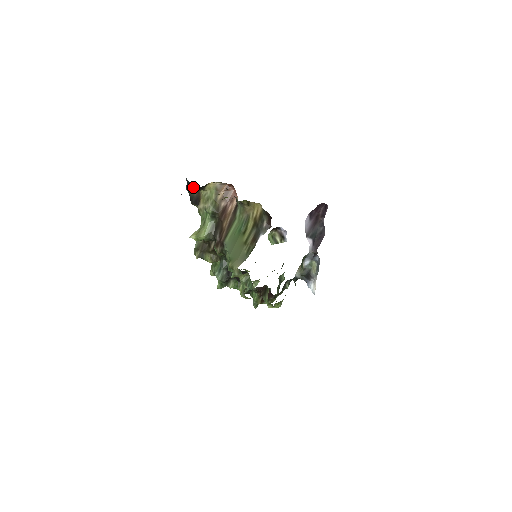
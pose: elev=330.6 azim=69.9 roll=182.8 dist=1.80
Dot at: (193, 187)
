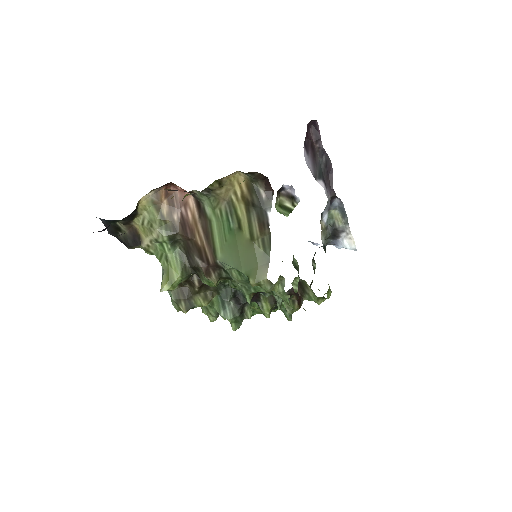
Dot at: (118, 224)
